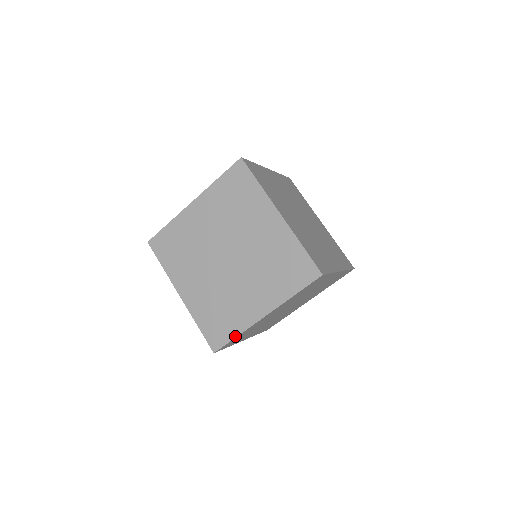
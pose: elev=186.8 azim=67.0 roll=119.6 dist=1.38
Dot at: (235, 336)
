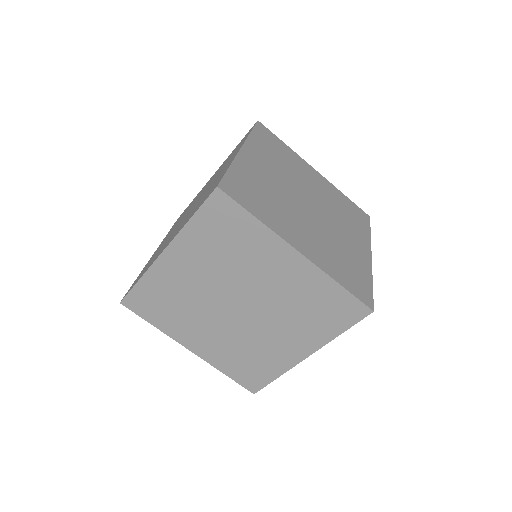
Dot at: (275, 378)
